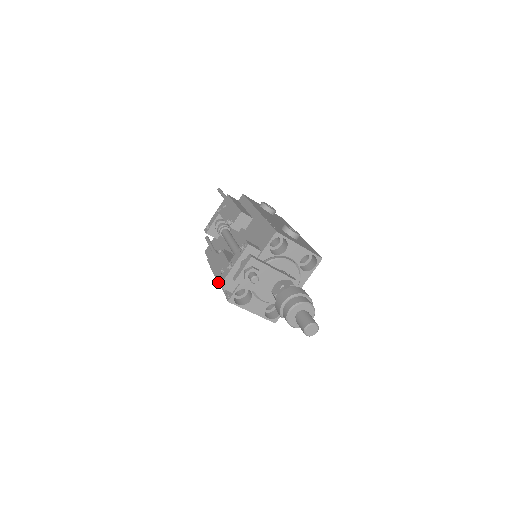
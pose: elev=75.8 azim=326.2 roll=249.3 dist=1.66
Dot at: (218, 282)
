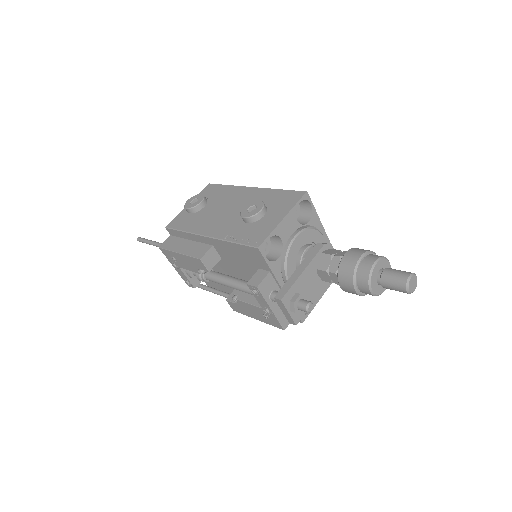
Dot at: occluded
